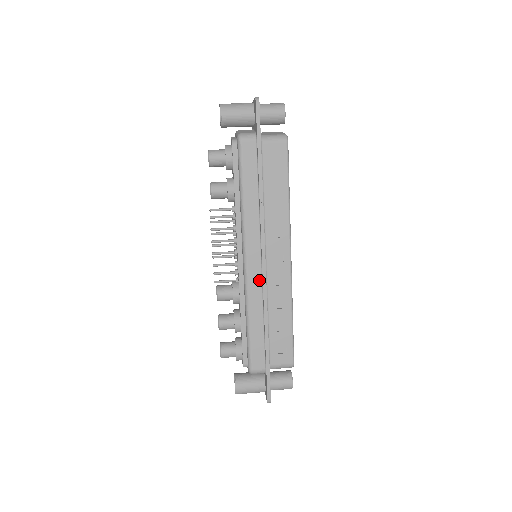
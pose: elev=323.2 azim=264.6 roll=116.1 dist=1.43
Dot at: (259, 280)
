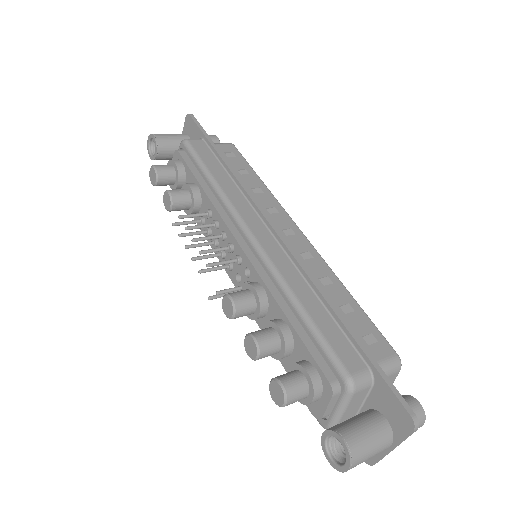
Dot at: (280, 252)
